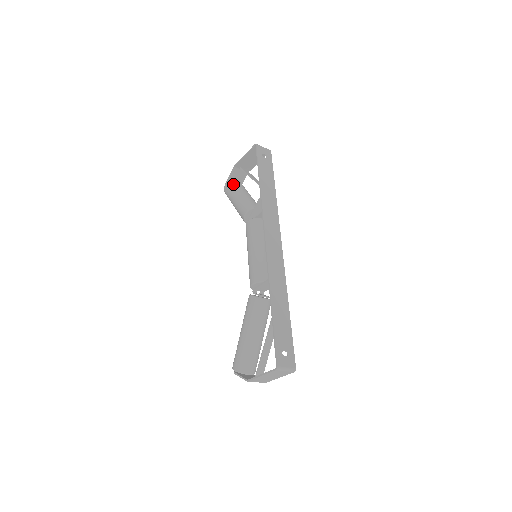
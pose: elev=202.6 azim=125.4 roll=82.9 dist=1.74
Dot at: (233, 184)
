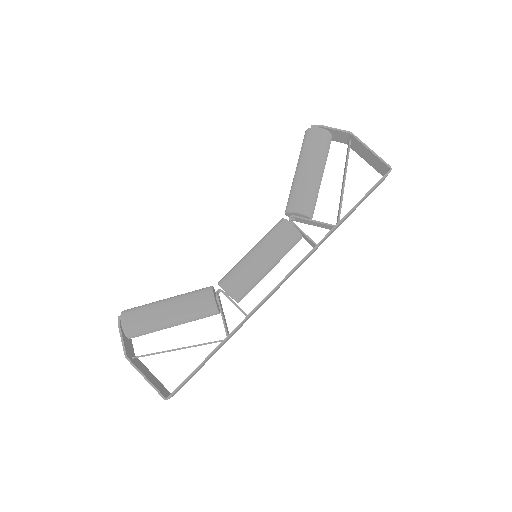
Dot at: (327, 145)
